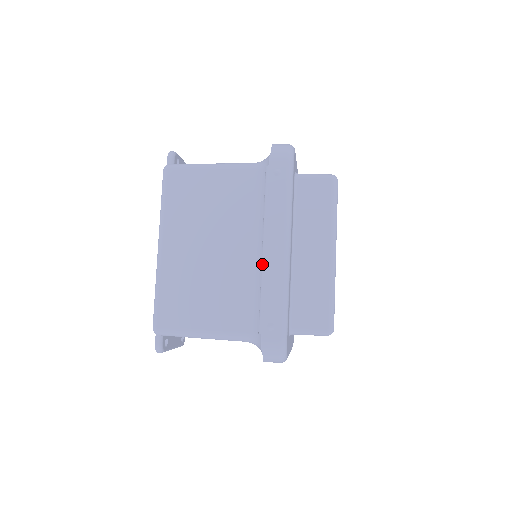
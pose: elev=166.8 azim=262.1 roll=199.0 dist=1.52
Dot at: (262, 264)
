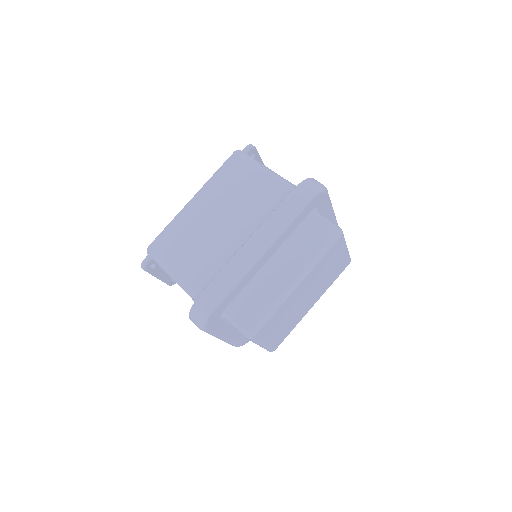
Dot at: (238, 251)
